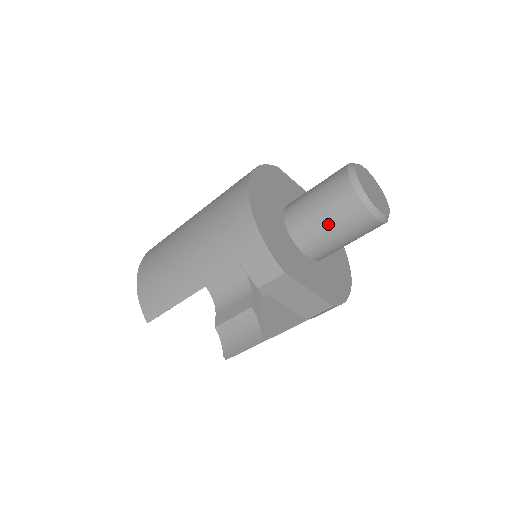
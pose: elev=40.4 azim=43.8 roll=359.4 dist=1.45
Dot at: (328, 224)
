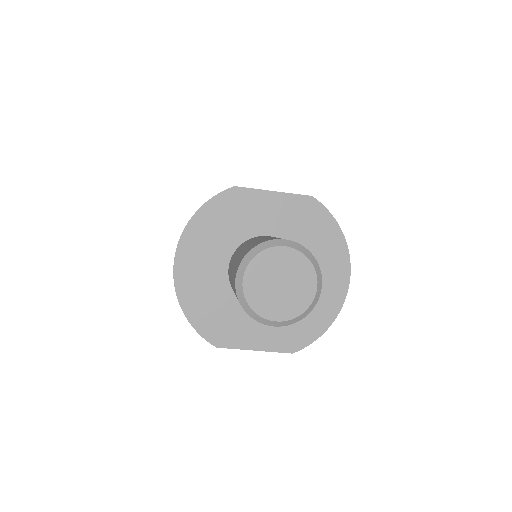
Dot at: occluded
